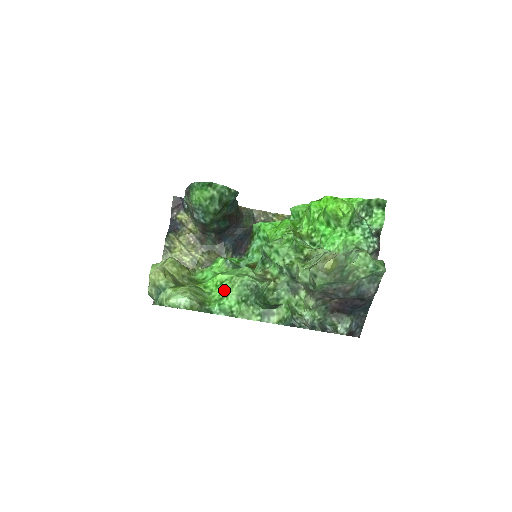
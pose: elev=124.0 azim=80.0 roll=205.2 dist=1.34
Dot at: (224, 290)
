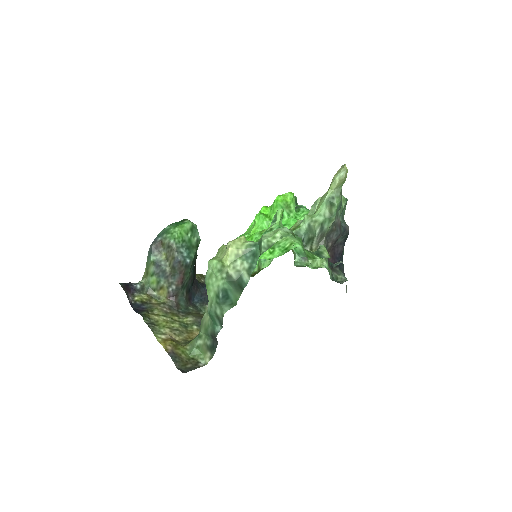
Dot at: (282, 248)
